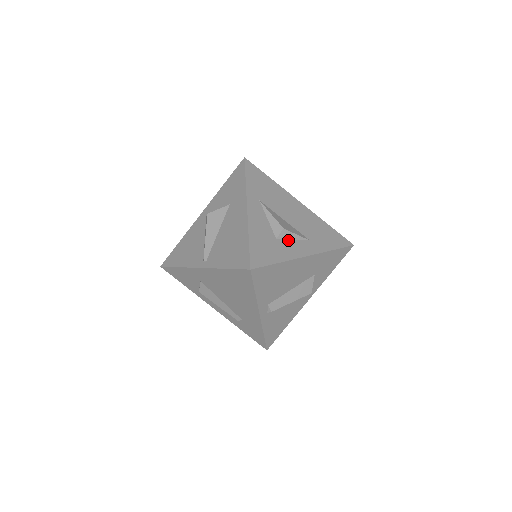
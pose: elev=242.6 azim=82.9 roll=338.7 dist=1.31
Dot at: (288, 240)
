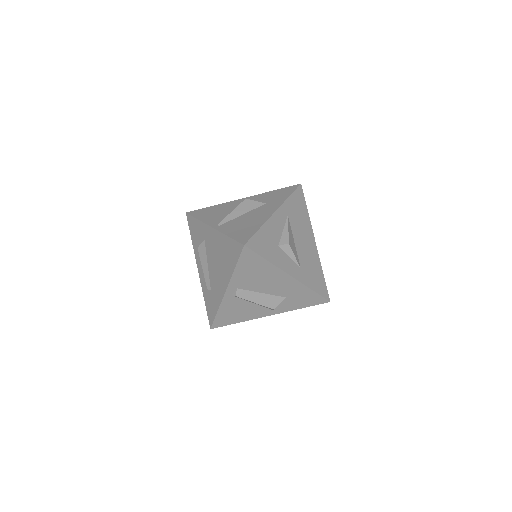
Dot at: (286, 254)
